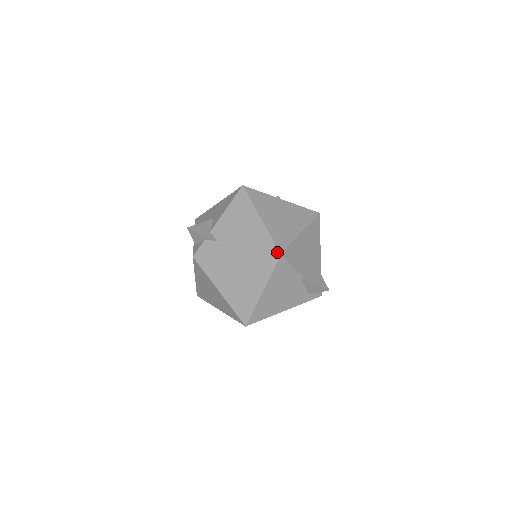
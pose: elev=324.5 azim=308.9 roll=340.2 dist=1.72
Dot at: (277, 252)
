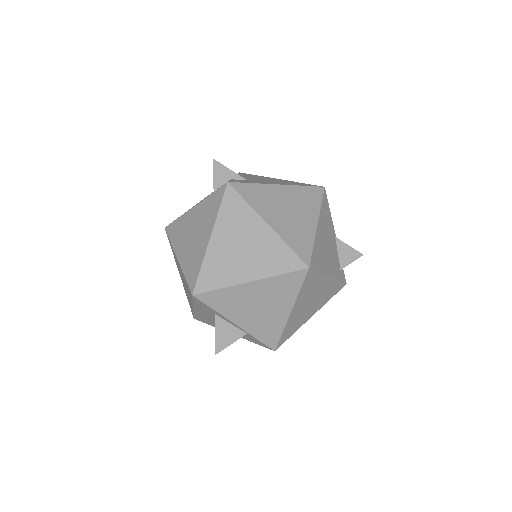
Dot at: (319, 186)
